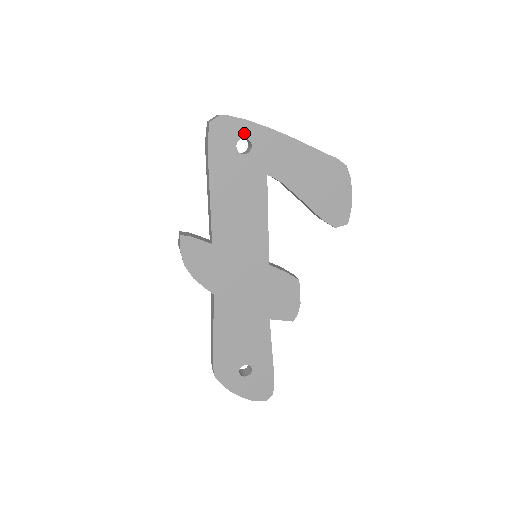
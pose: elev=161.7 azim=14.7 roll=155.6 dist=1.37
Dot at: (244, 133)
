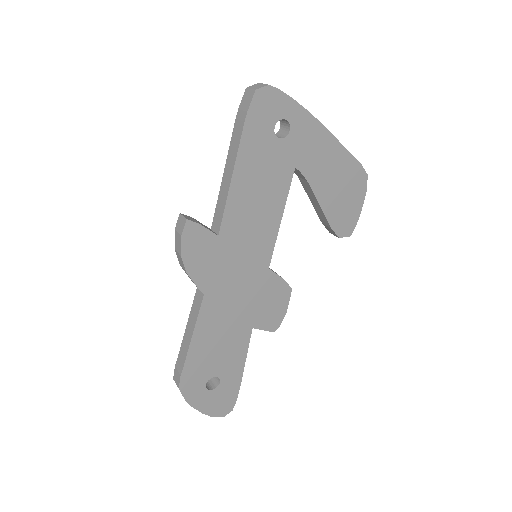
Dot at: (286, 113)
